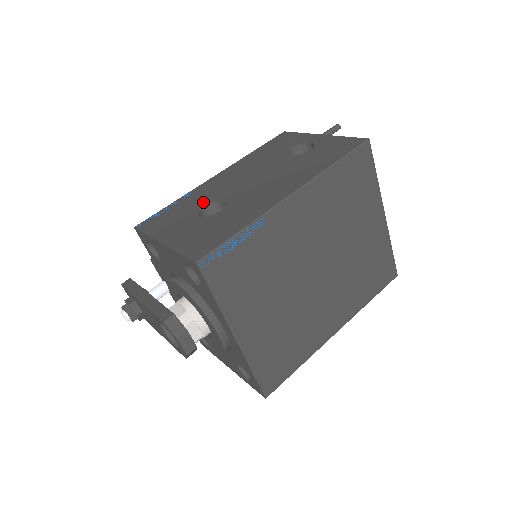
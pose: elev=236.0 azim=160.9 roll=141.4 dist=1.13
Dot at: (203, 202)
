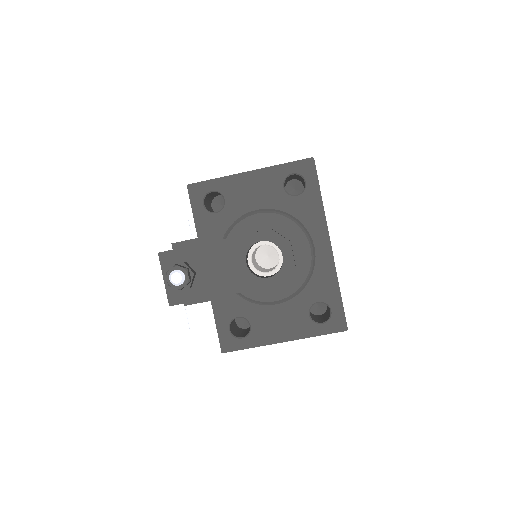
Dot at: occluded
